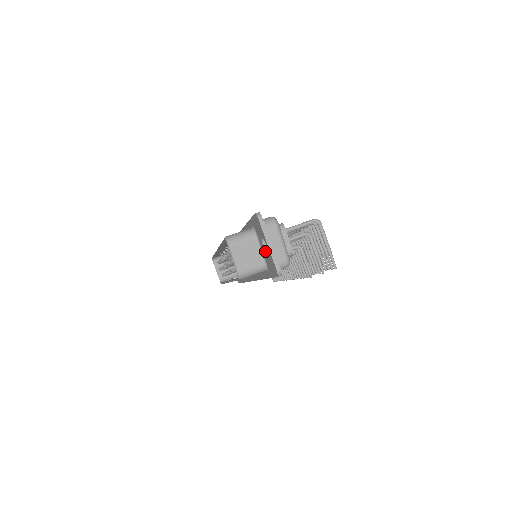
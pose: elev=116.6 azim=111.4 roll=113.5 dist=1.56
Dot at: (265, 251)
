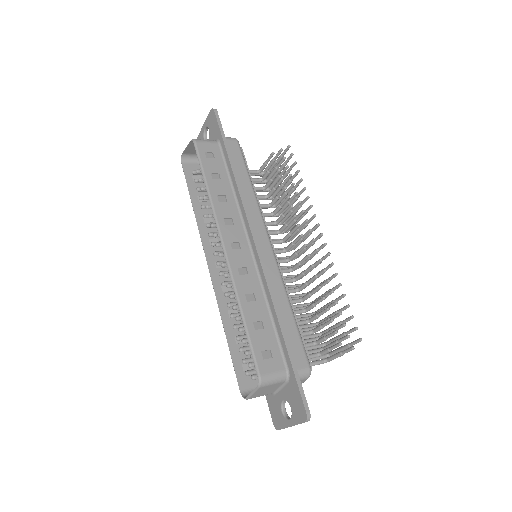
Dot at: (209, 136)
